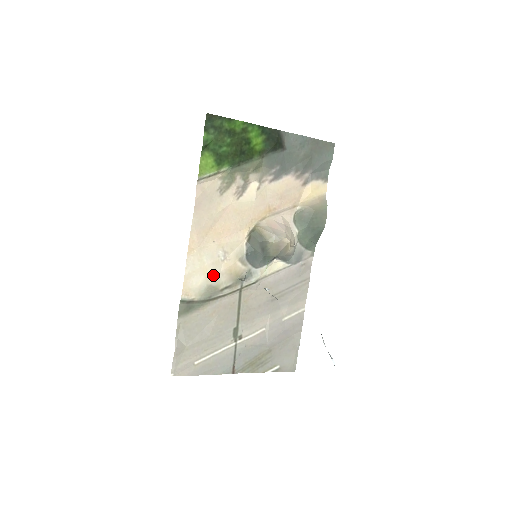
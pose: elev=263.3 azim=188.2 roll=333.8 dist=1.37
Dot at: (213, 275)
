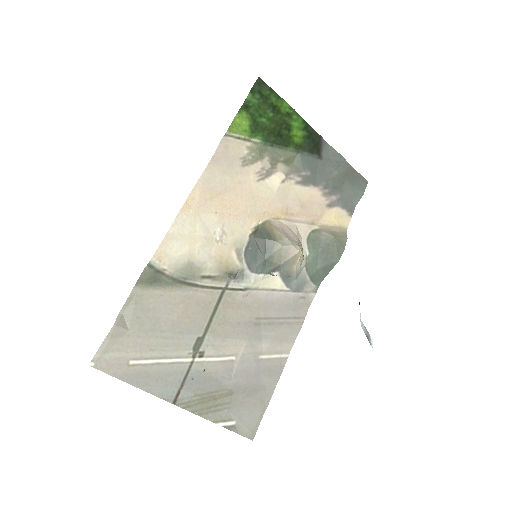
Dot at: (200, 252)
